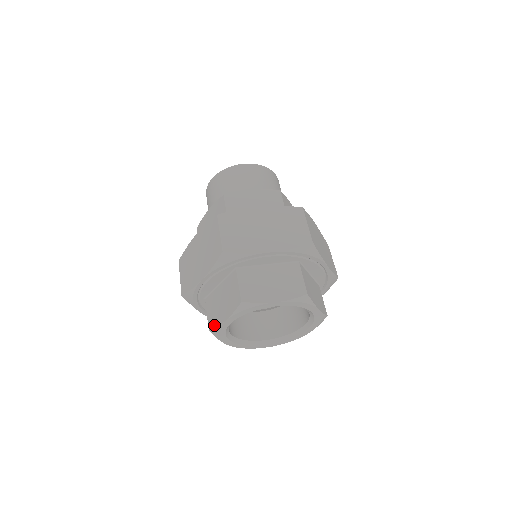
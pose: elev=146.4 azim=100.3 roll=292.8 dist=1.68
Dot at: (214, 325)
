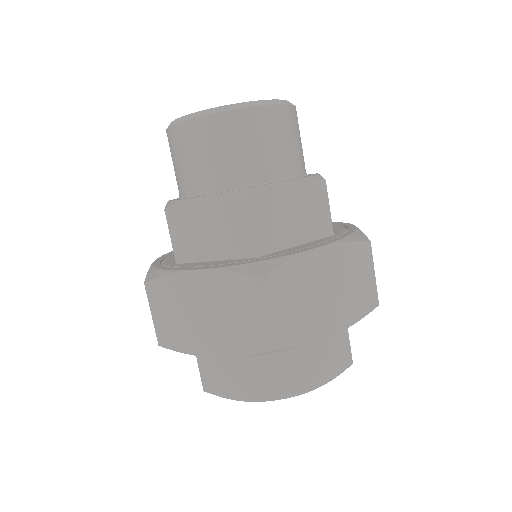
Dot at: (217, 392)
